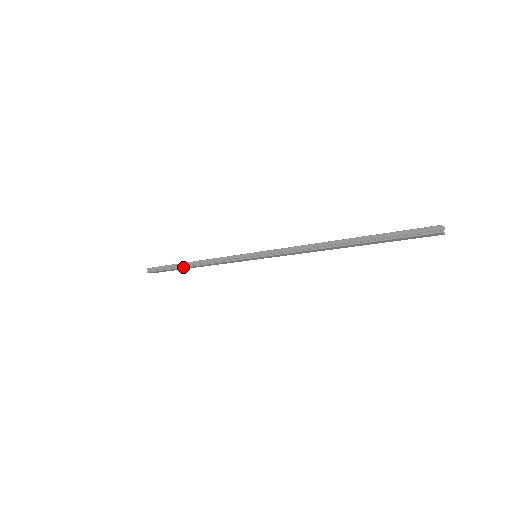
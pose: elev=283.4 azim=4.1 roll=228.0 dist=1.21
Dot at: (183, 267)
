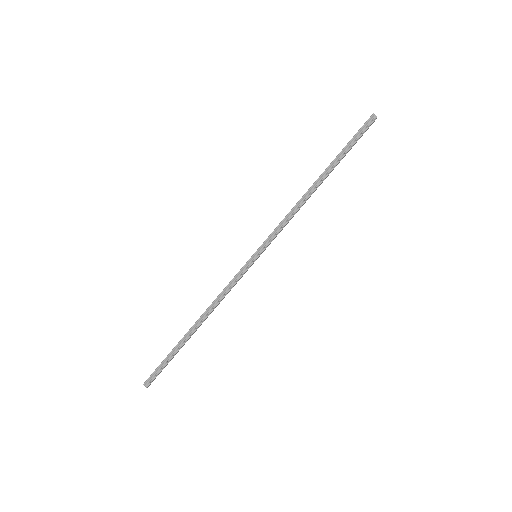
Dot at: (189, 337)
